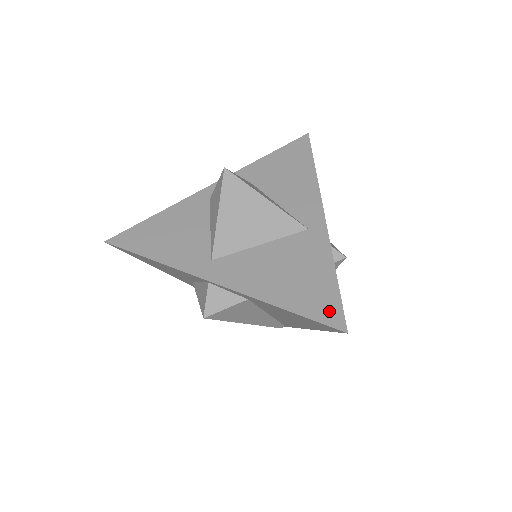
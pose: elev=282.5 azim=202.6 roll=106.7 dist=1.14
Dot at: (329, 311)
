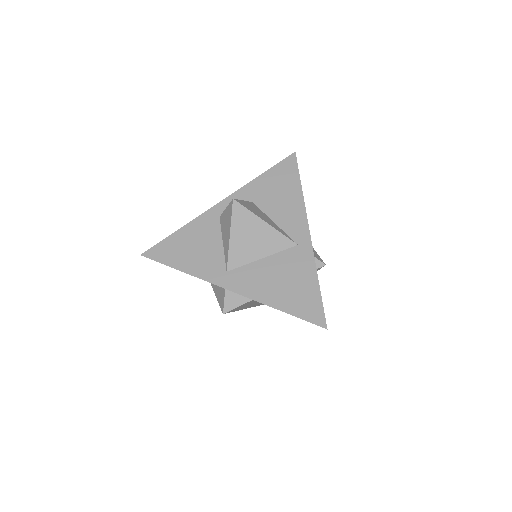
Dot at: (314, 313)
